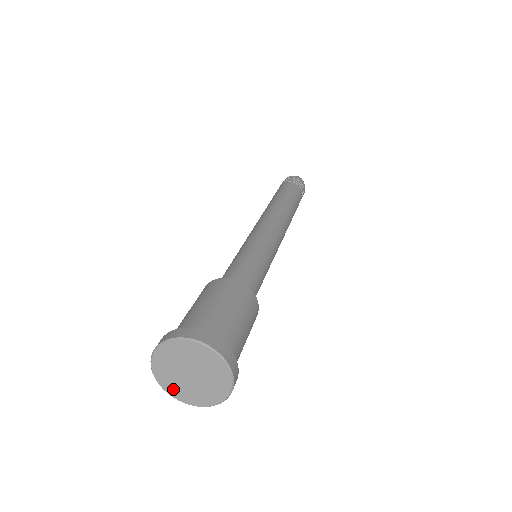
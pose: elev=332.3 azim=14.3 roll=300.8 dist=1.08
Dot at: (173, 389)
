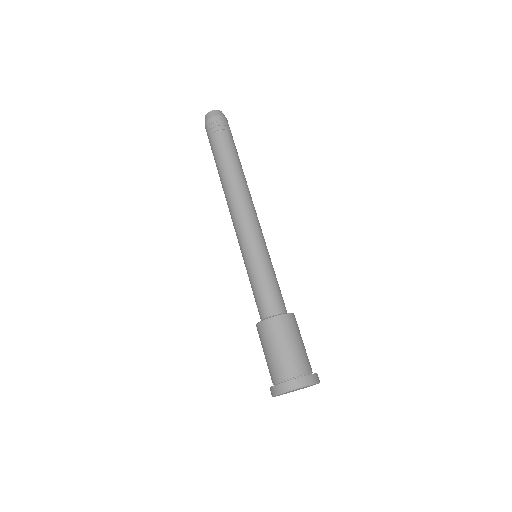
Dot at: occluded
